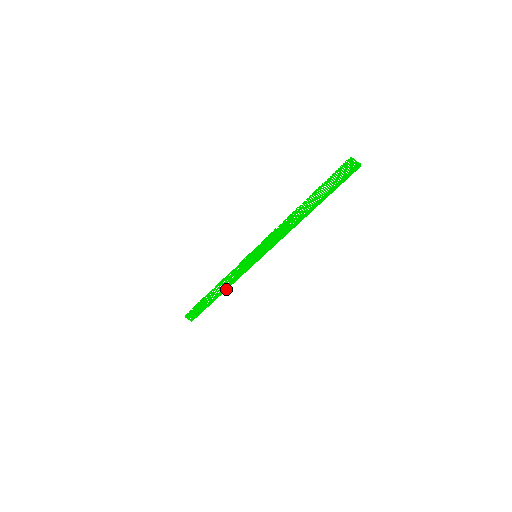
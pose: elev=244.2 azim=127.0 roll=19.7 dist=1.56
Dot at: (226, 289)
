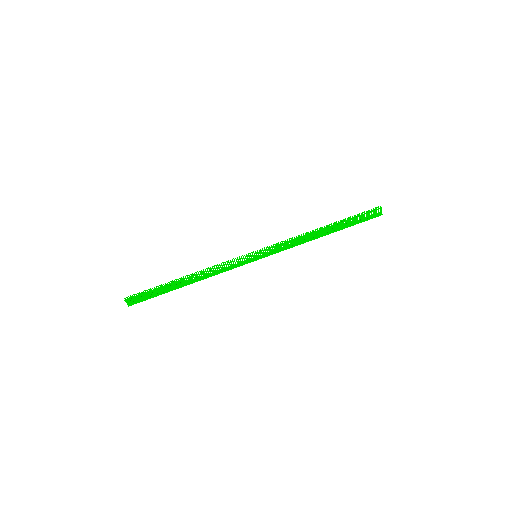
Dot at: (201, 279)
